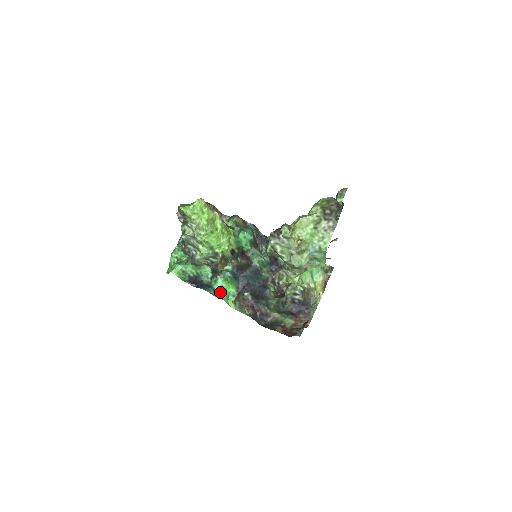
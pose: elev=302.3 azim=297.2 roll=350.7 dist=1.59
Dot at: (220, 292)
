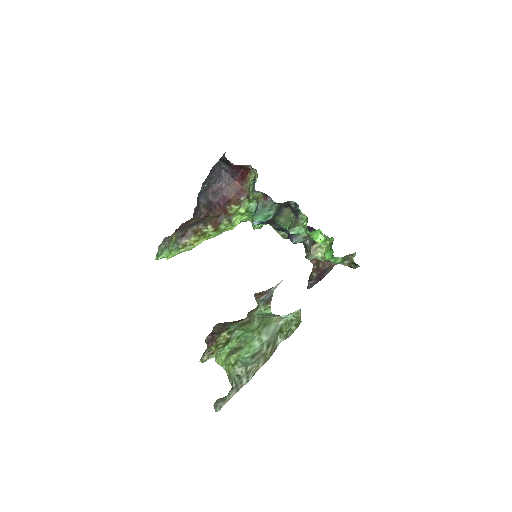
Dot at: occluded
